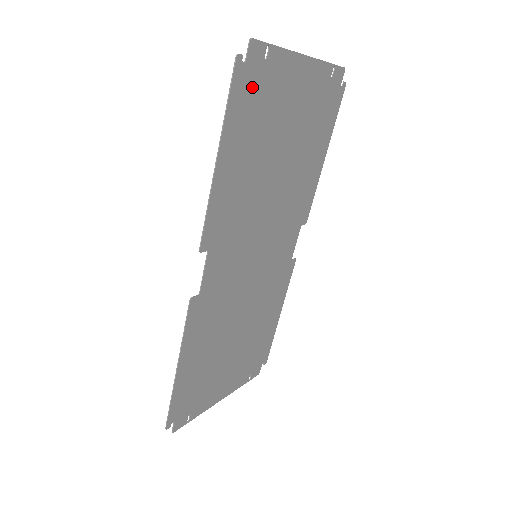
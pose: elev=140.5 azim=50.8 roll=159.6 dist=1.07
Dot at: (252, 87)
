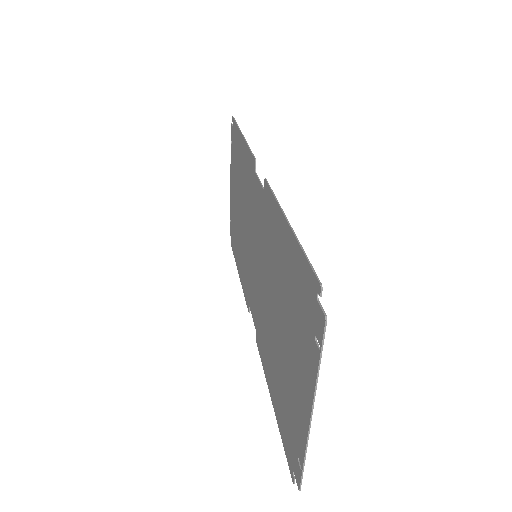
Dot at: occluded
